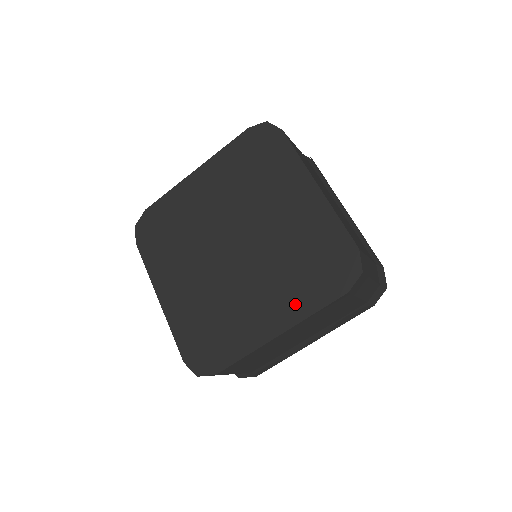
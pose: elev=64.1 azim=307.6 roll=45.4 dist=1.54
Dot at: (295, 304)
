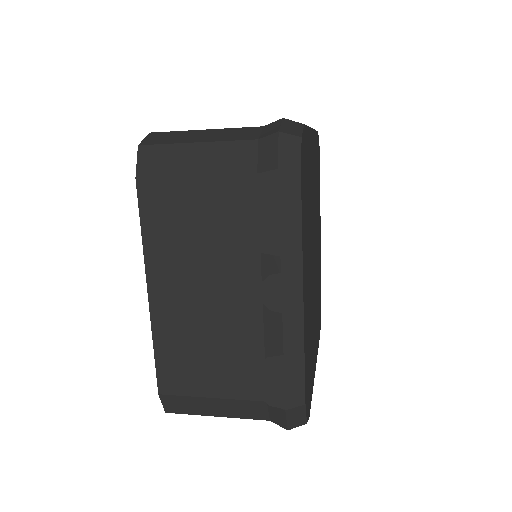
Dot at: occluded
